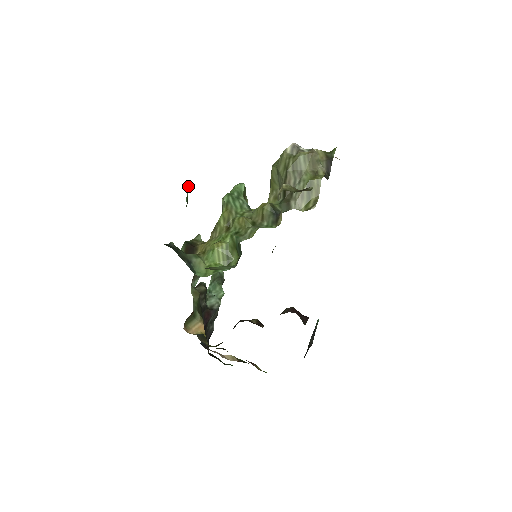
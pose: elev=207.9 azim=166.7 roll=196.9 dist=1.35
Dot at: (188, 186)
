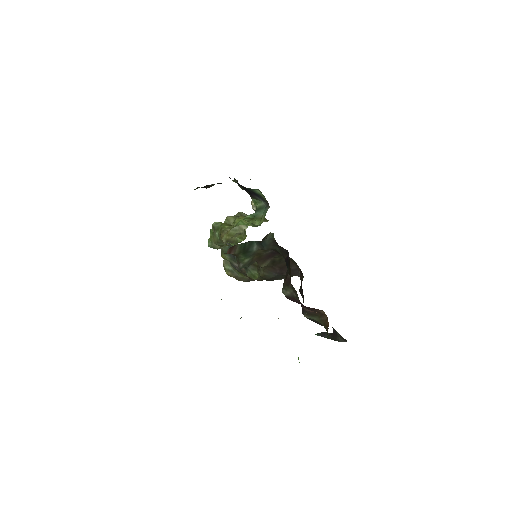
Dot at: occluded
